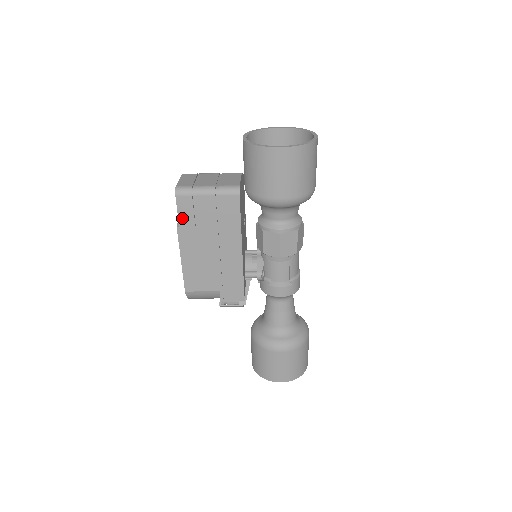
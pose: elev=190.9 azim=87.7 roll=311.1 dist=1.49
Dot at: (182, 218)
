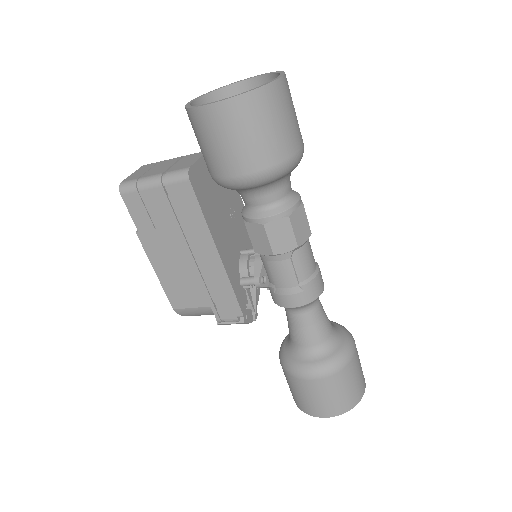
Dot at: (137, 221)
